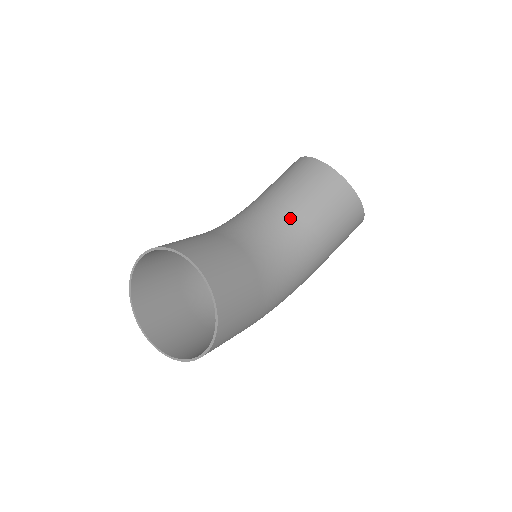
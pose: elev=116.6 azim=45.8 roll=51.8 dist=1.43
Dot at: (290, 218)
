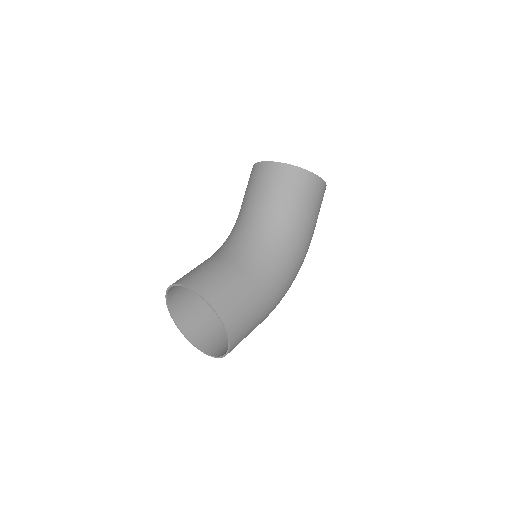
Dot at: (255, 215)
